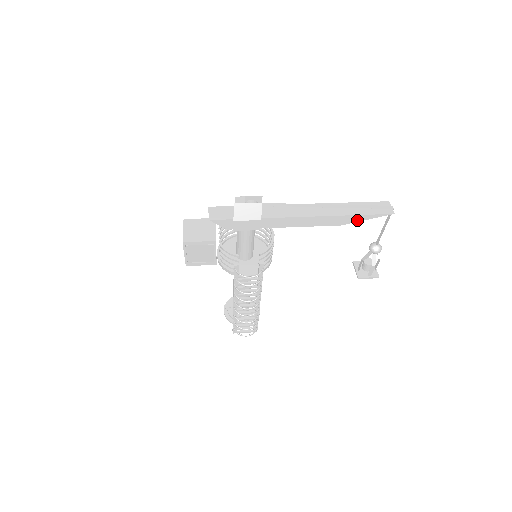
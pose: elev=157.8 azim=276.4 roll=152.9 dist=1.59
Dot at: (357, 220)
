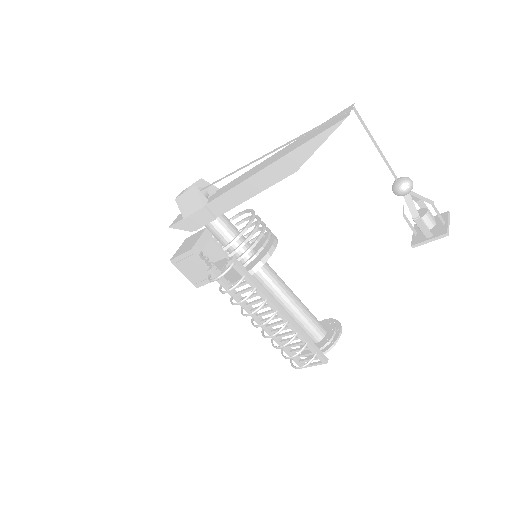
Dot at: (308, 154)
